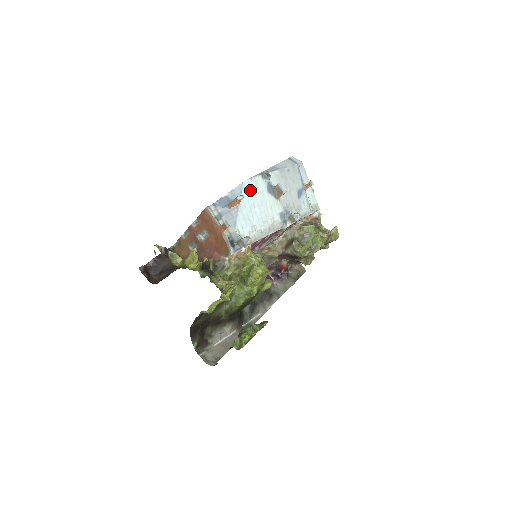
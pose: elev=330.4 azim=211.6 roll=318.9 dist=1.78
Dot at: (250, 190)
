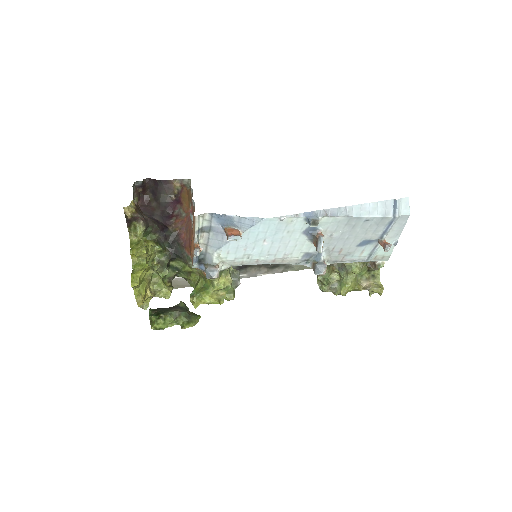
Dot at: (270, 227)
